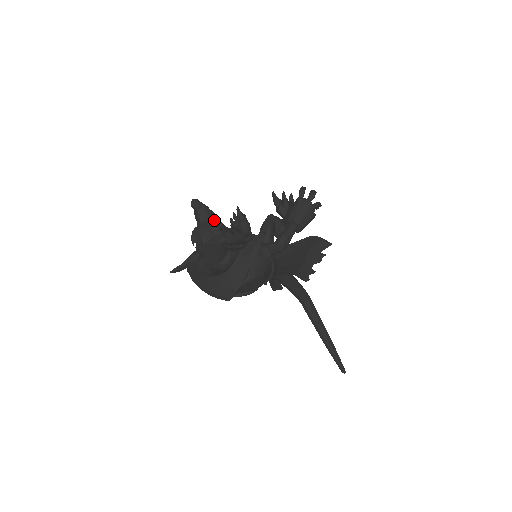
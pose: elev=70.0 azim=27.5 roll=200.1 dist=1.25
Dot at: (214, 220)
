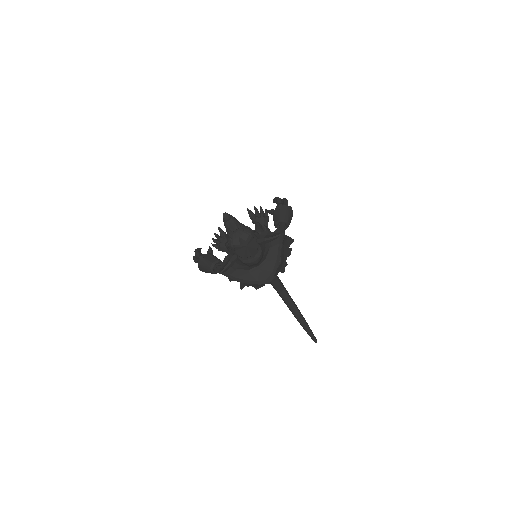
Dot at: (242, 226)
